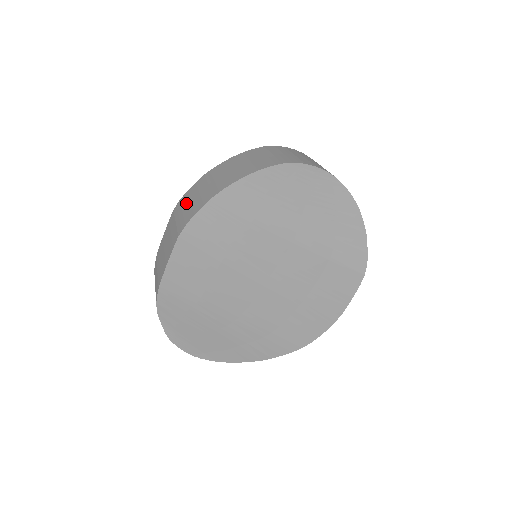
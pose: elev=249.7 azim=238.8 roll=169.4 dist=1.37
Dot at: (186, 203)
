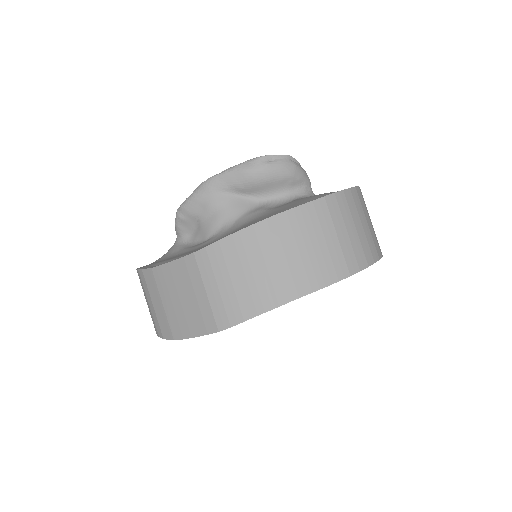
Dot at: (223, 274)
